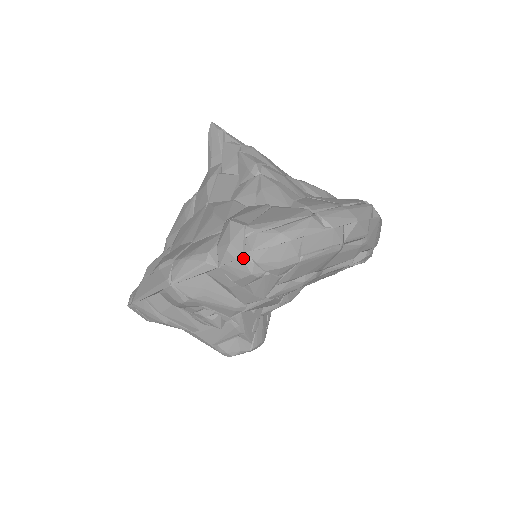
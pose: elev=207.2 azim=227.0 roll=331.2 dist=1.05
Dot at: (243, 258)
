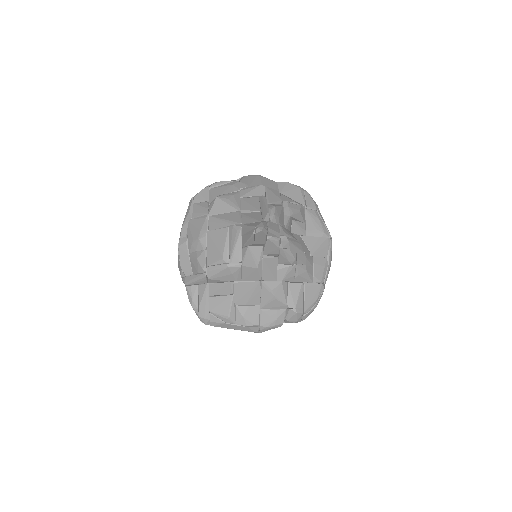
Dot at: (300, 321)
